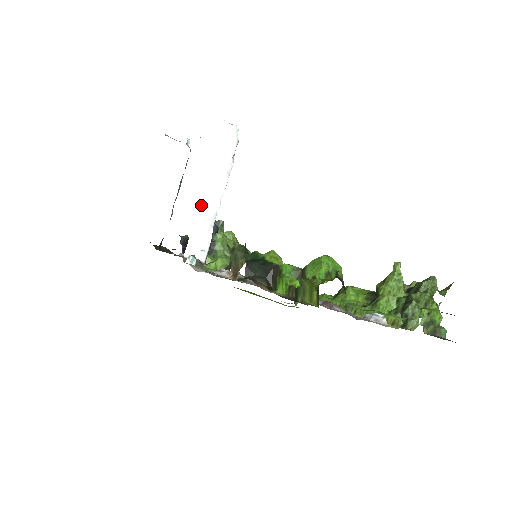
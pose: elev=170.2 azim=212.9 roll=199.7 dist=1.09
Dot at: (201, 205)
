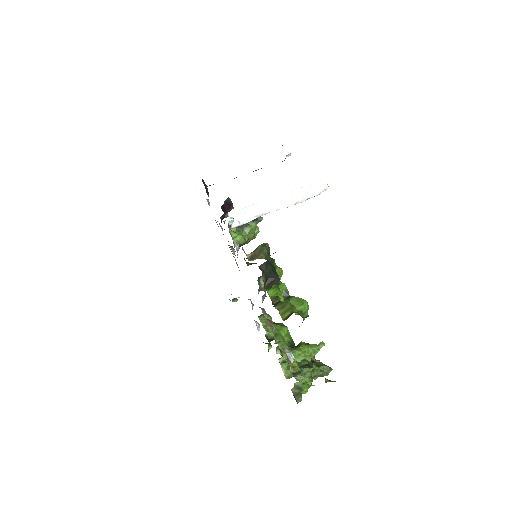
Dot at: (267, 201)
